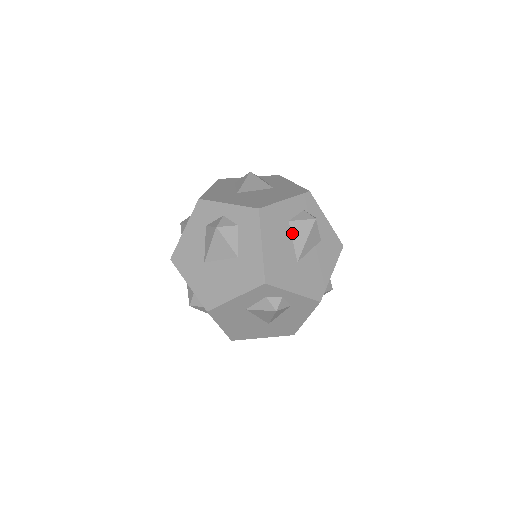
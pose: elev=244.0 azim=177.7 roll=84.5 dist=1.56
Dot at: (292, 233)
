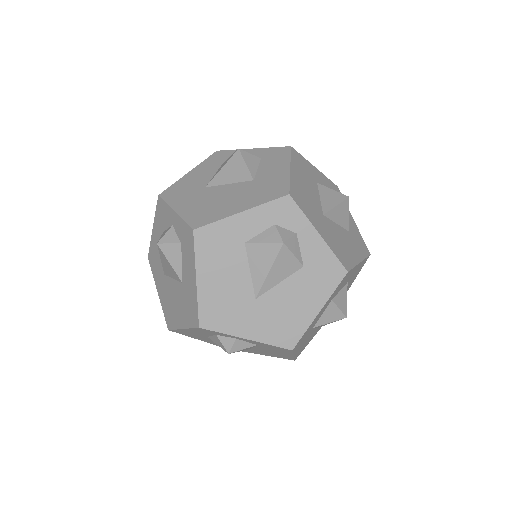
Dot at: (249, 260)
